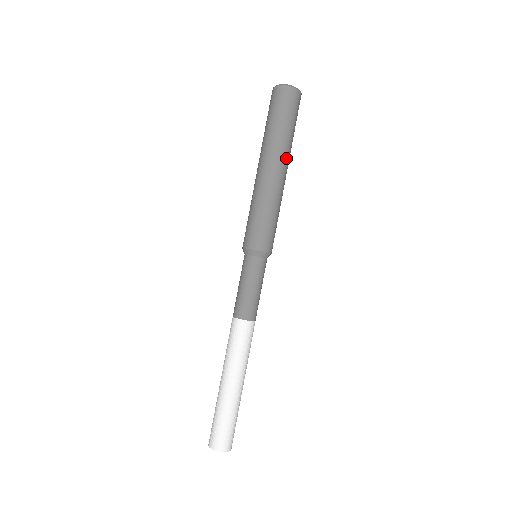
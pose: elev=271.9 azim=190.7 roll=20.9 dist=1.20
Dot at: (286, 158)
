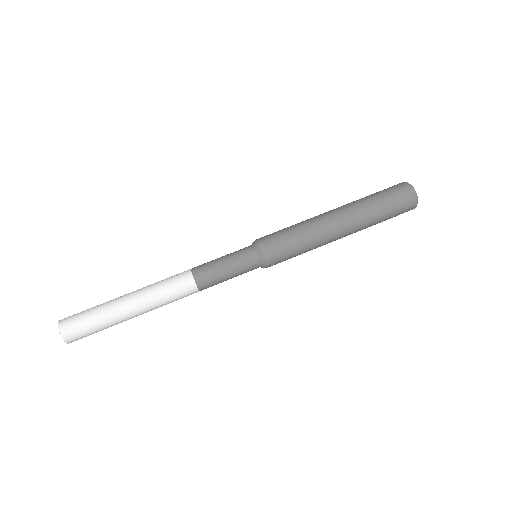
Dot at: (355, 228)
